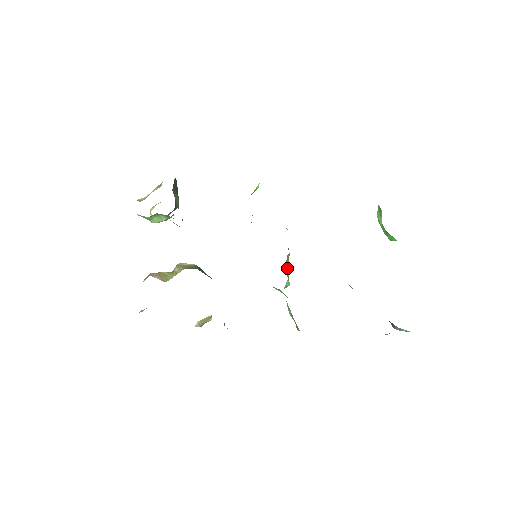
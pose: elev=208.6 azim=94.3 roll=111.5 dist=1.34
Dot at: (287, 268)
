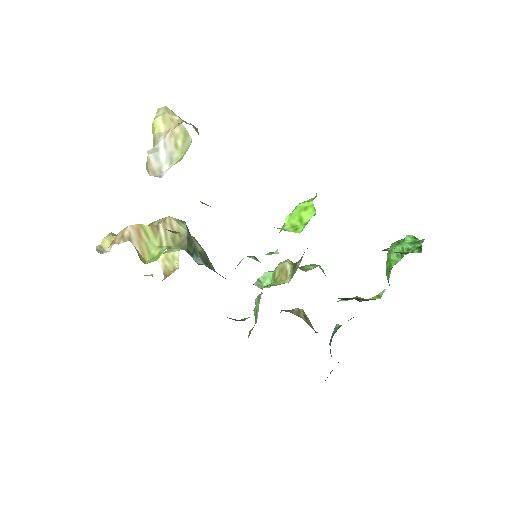
Dot at: (279, 272)
